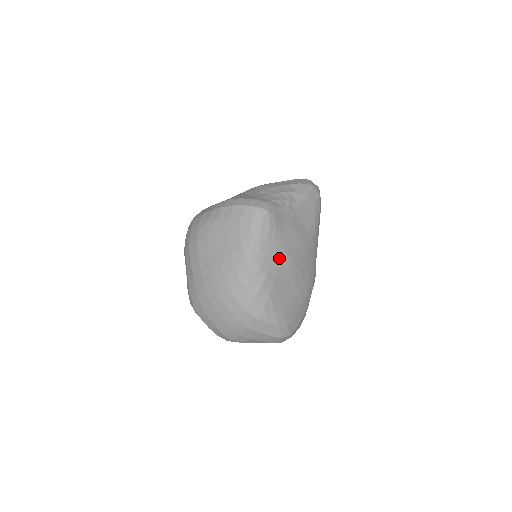
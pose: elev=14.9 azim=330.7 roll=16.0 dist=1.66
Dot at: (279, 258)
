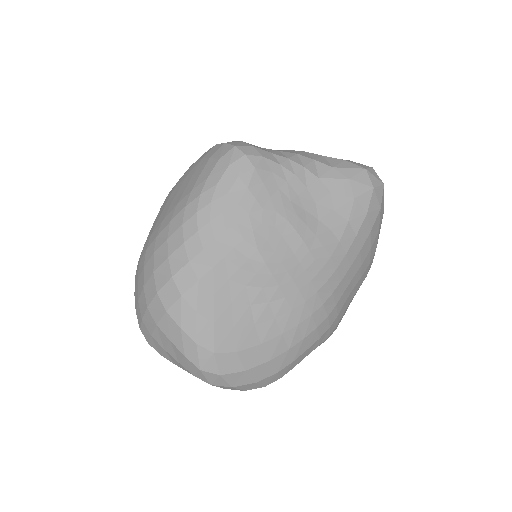
Dot at: (237, 233)
